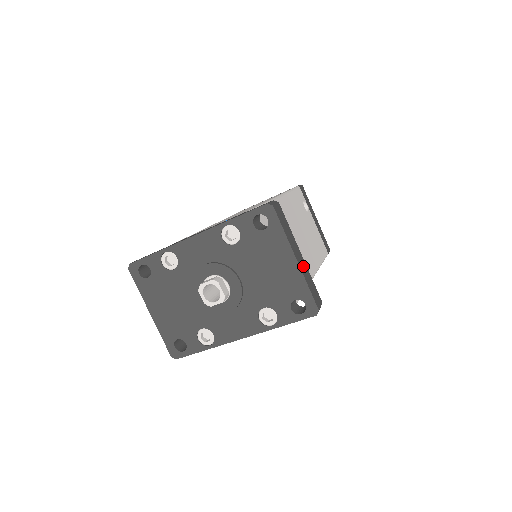
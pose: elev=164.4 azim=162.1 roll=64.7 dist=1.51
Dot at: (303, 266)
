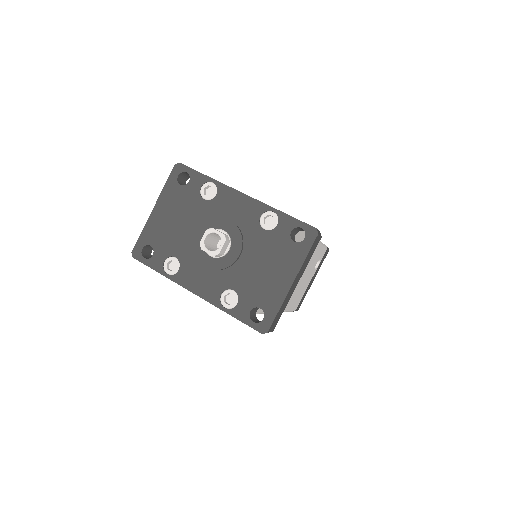
Dot at: (290, 293)
